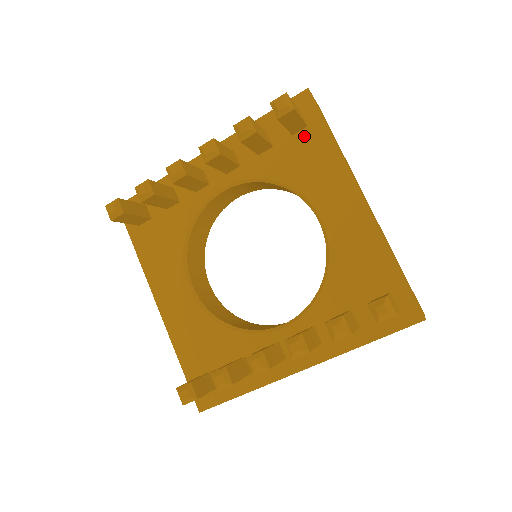
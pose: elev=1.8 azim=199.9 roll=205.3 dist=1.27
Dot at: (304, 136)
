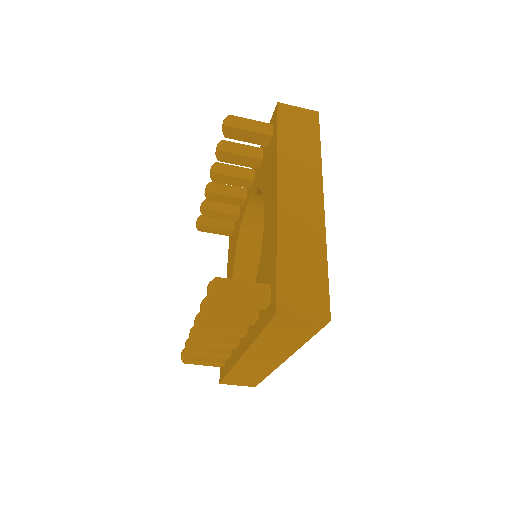
Dot at: (271, 145)
